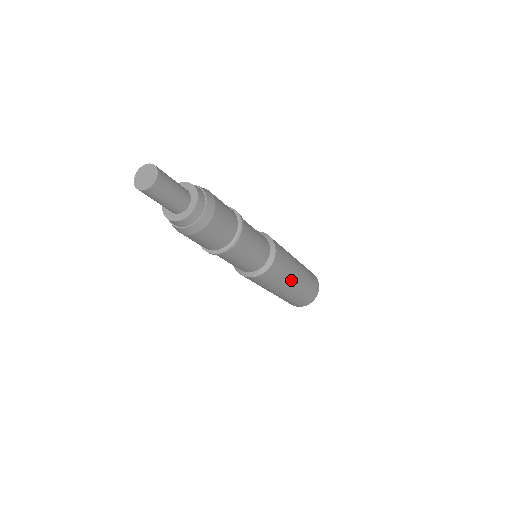
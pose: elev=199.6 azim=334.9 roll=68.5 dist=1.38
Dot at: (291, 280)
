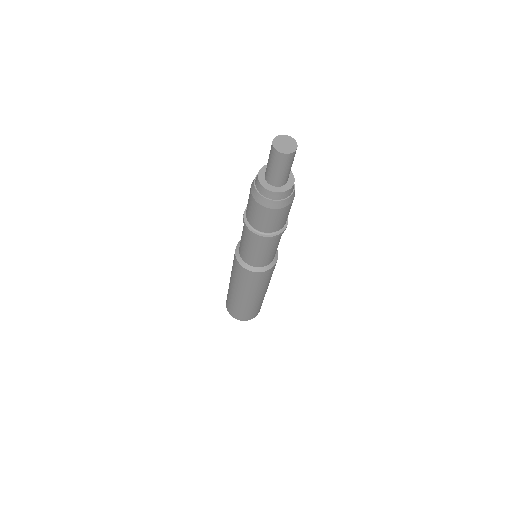
Dot at: (260, 292)
